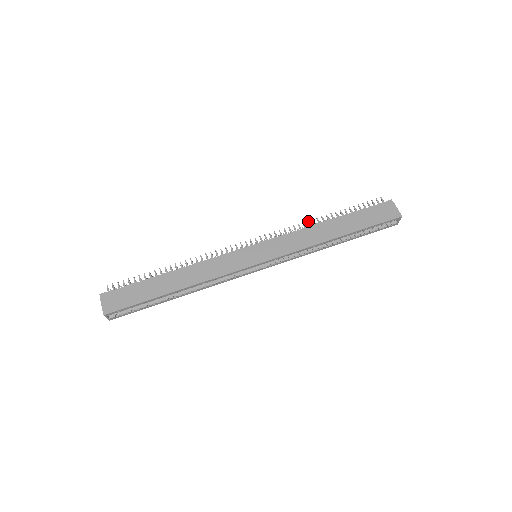
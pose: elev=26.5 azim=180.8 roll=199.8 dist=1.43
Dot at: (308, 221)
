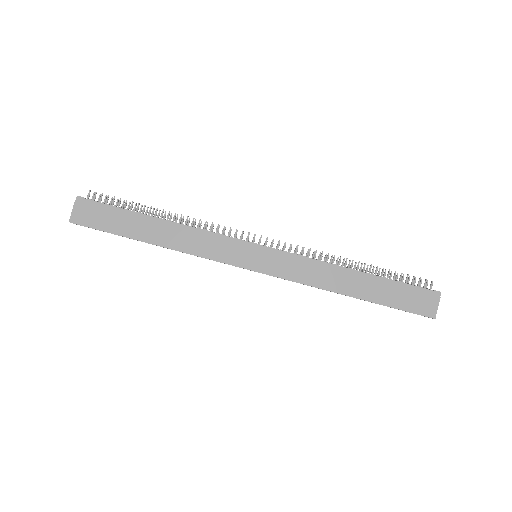
Dot at: occluded
